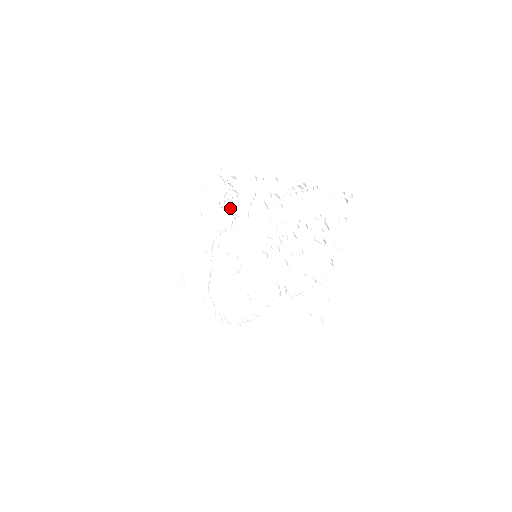
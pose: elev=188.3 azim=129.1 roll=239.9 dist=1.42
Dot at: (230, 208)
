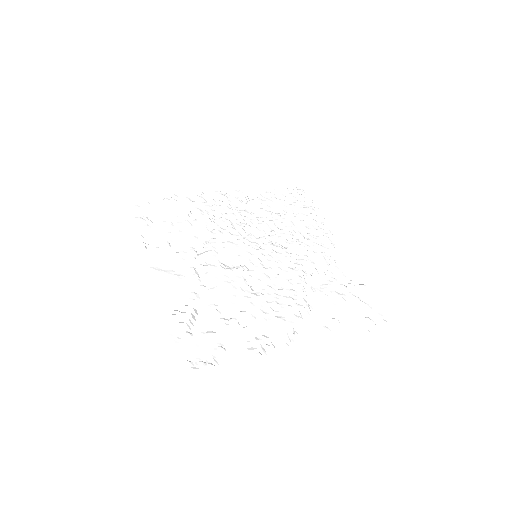
Dot at: (197, 224)
